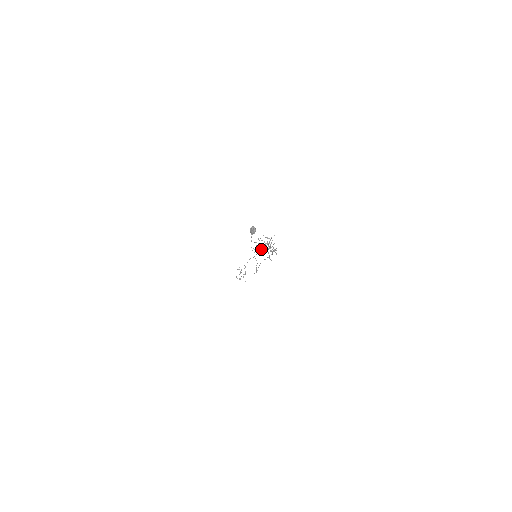
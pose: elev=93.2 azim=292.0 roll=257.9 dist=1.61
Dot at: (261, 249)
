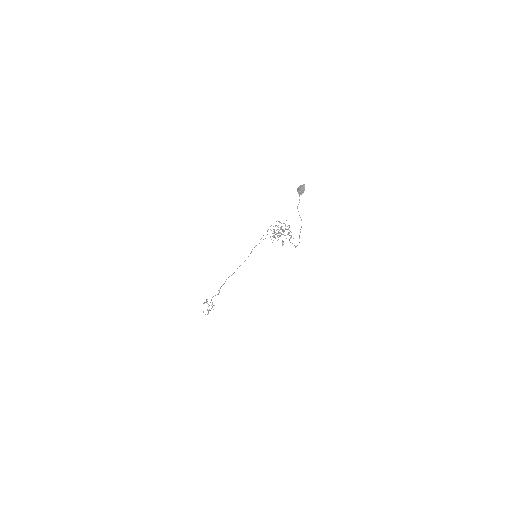
Dot at: occluded
